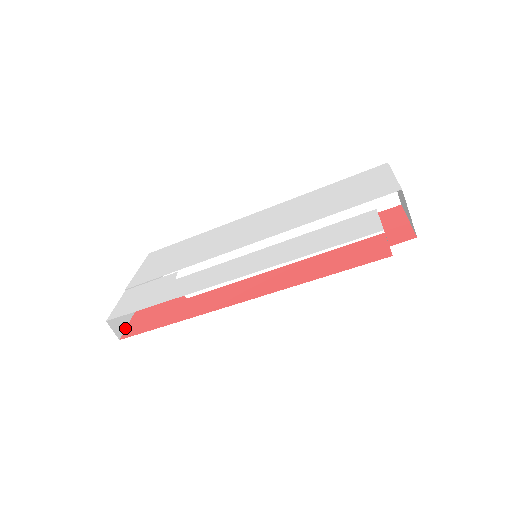
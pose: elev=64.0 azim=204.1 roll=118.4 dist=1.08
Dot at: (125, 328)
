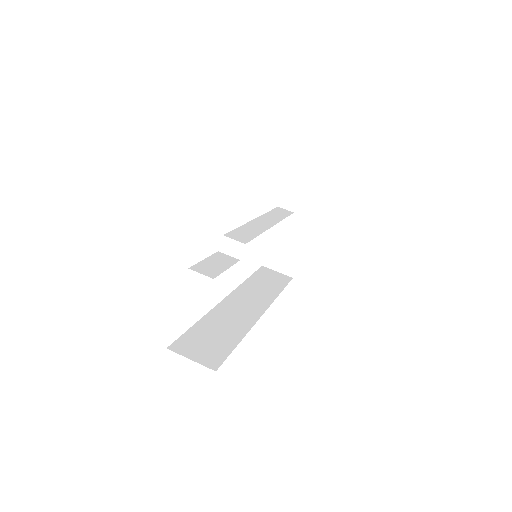
Dot at: occluded
